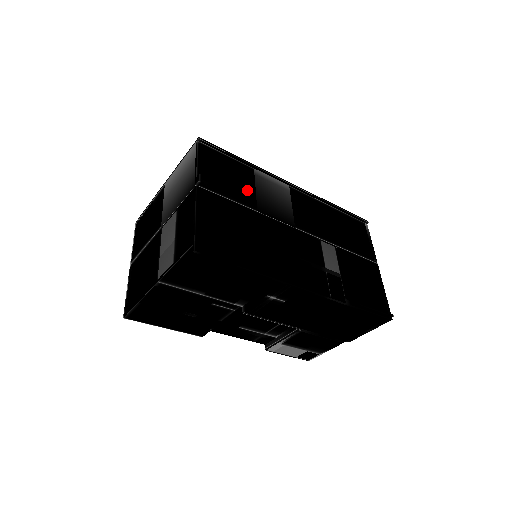
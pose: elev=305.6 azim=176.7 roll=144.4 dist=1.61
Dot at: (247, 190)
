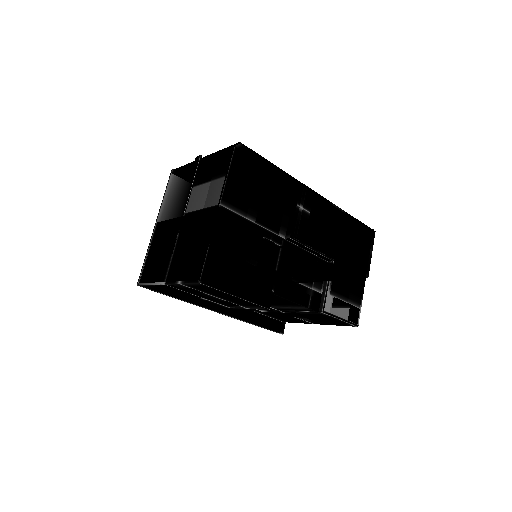
Dot at: occluded
